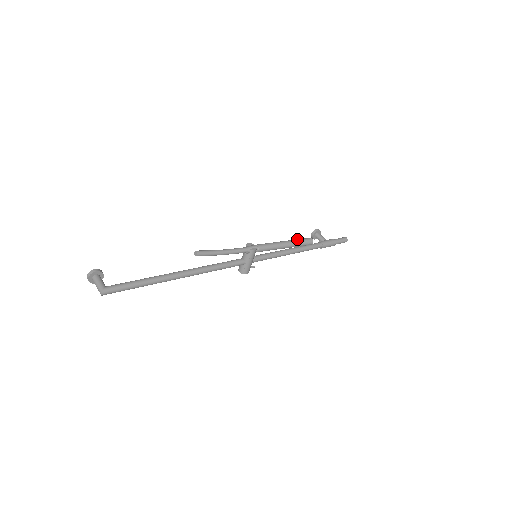
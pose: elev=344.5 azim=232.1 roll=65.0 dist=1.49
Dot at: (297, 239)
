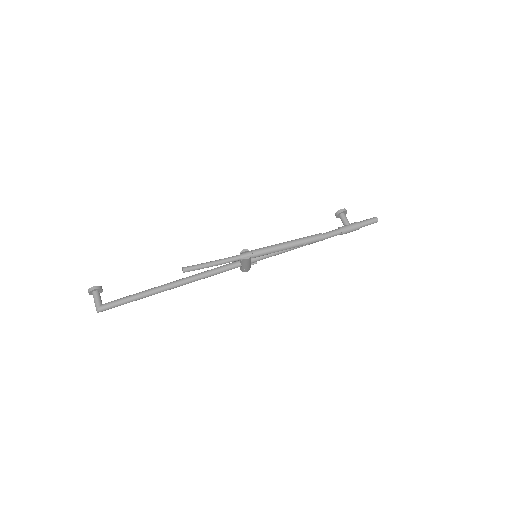
Dot at: (303, 238)
